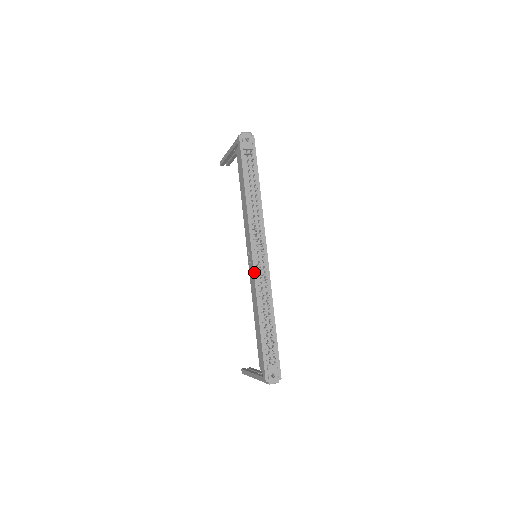
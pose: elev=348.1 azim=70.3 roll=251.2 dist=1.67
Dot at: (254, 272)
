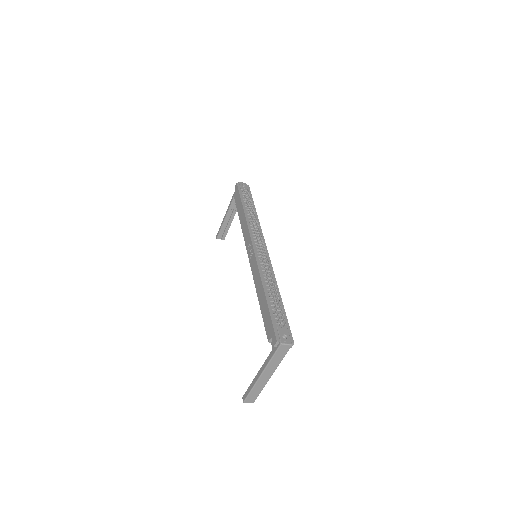
Dot at: (256, 257)
